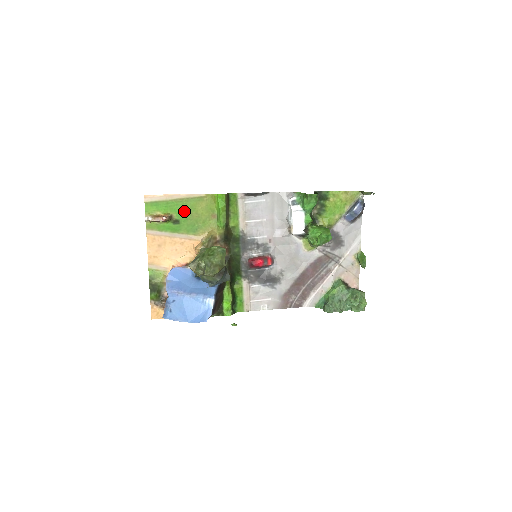
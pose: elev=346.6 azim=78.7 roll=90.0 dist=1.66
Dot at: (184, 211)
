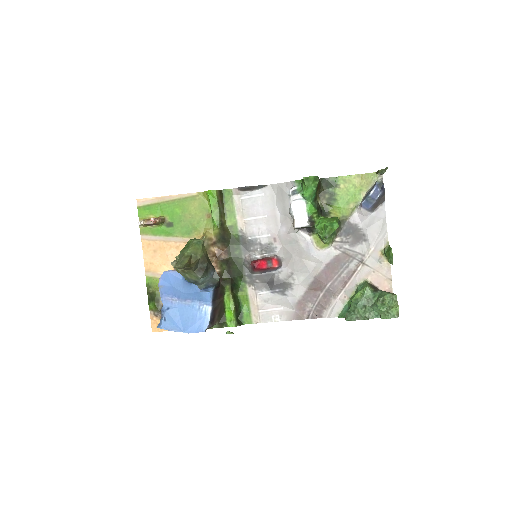
Dot at: (177, 213)
